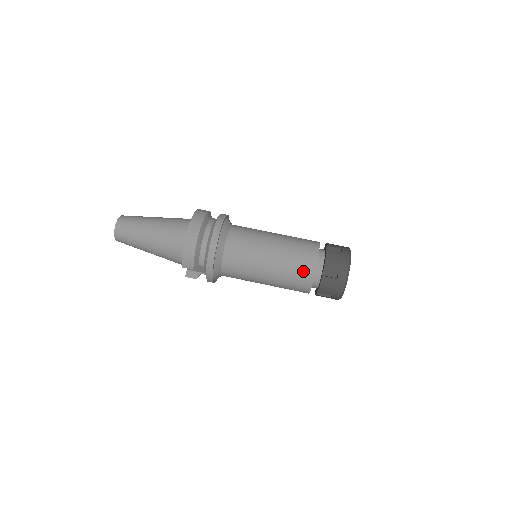
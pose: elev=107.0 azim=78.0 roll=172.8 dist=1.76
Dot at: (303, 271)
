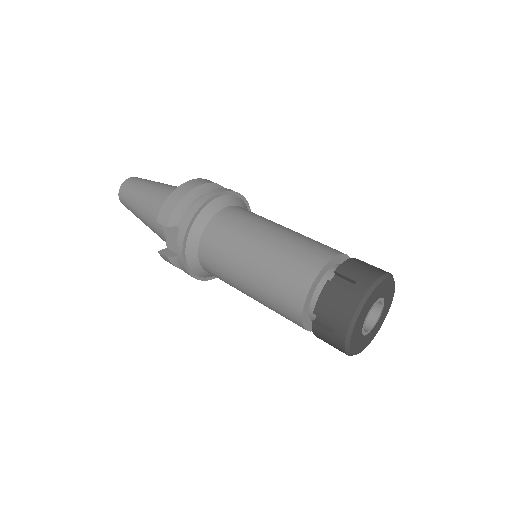
Dot at: (303, 266)
